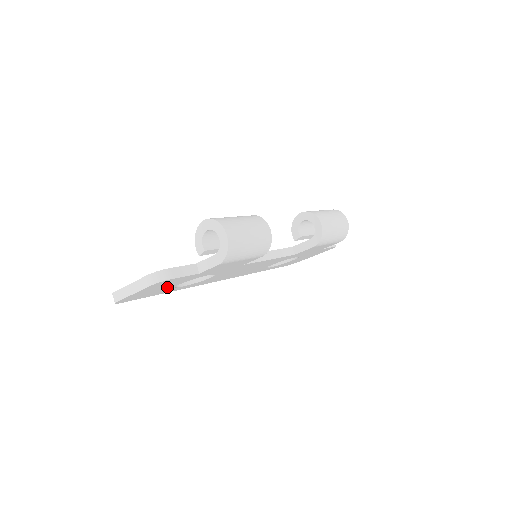
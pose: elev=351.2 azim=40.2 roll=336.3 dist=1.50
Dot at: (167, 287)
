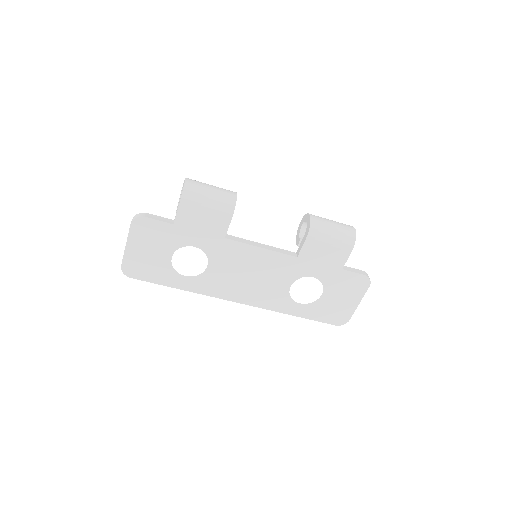
Dot at: (161, 257)
